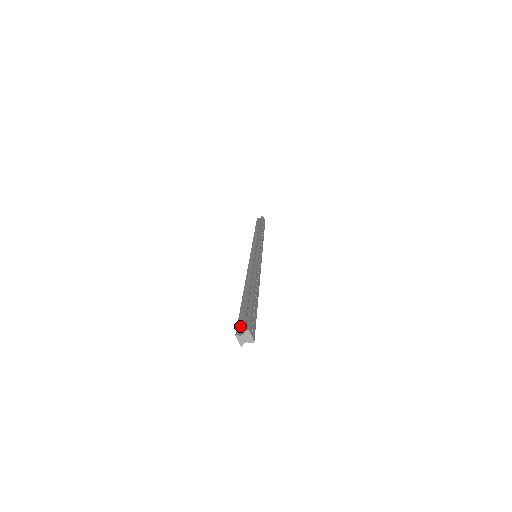
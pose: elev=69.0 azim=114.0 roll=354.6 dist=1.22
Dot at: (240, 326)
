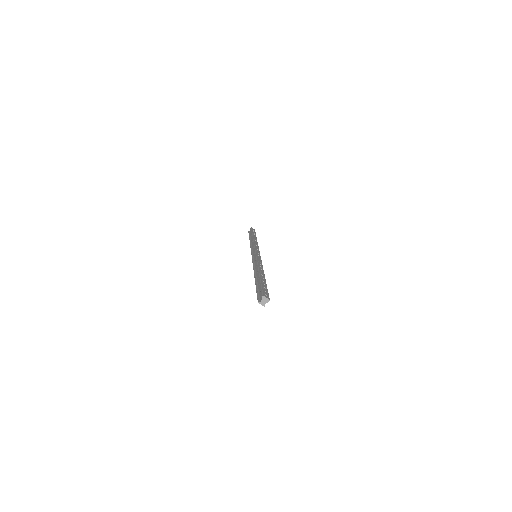
Dot at: (259, 297)
